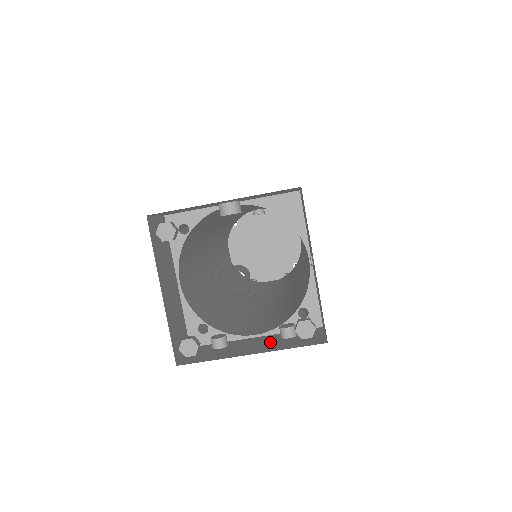
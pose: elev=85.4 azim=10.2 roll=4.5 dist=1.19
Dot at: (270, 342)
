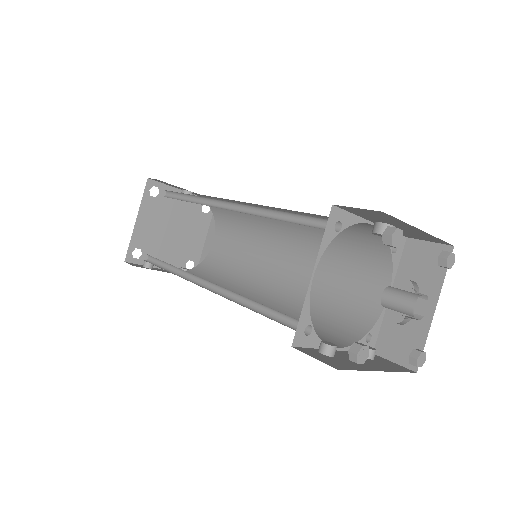
Dot at: (366, 360)
